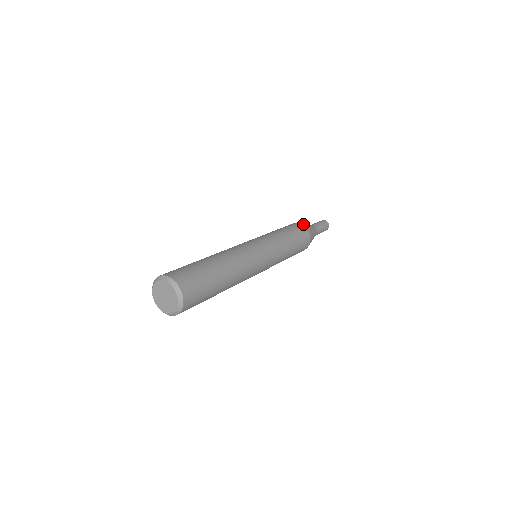
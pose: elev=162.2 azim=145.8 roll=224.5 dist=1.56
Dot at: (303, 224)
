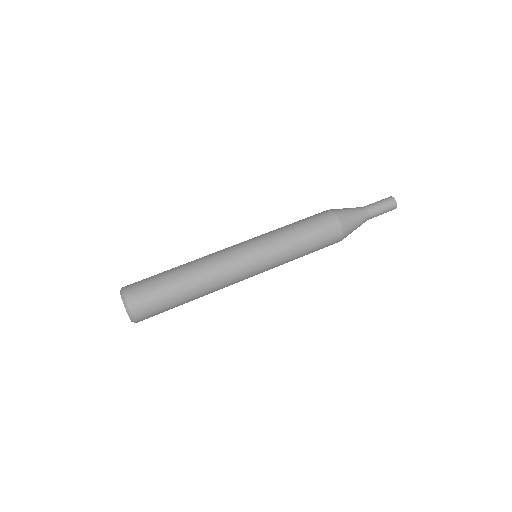
Dot at: (342, 214)
